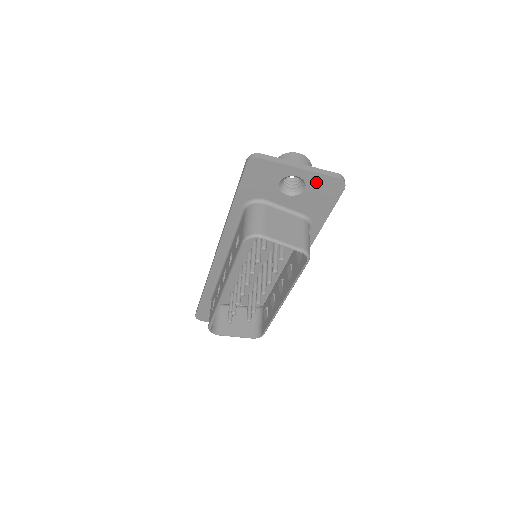
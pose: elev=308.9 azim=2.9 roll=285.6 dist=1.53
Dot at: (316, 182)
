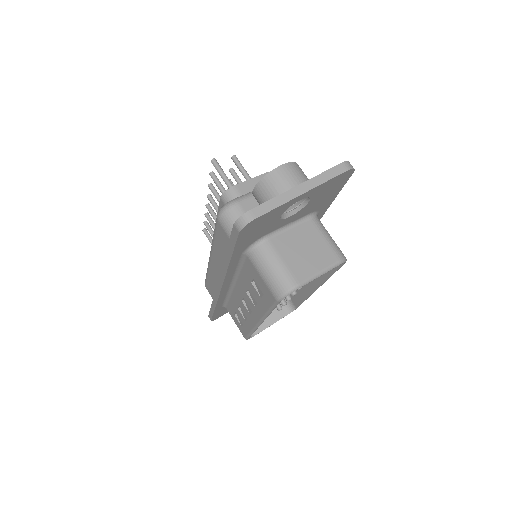
Dot at: (322, 189)
